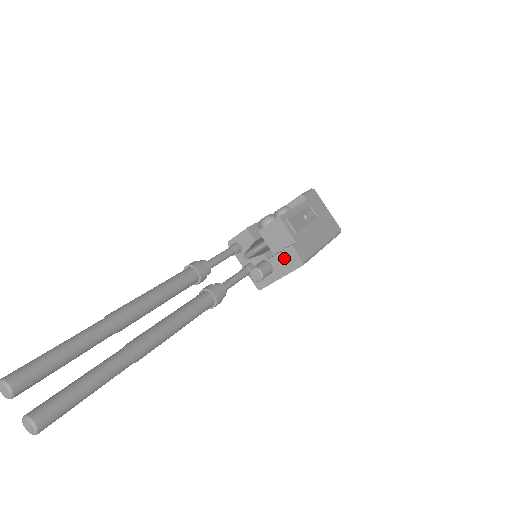
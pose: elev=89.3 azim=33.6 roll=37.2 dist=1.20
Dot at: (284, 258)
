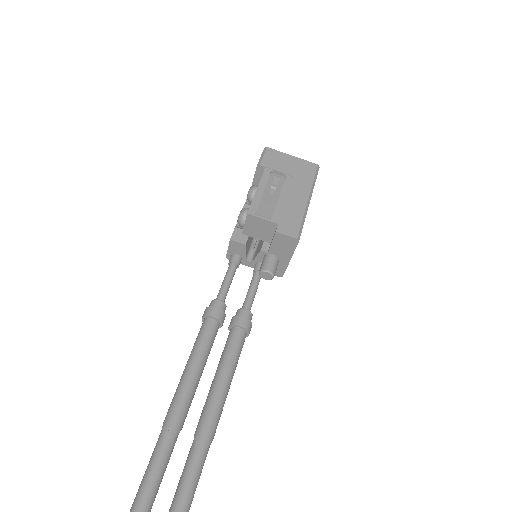
Dot at: (279, 244)
